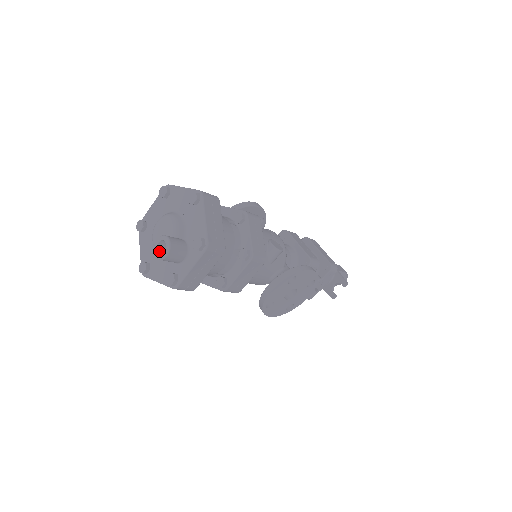
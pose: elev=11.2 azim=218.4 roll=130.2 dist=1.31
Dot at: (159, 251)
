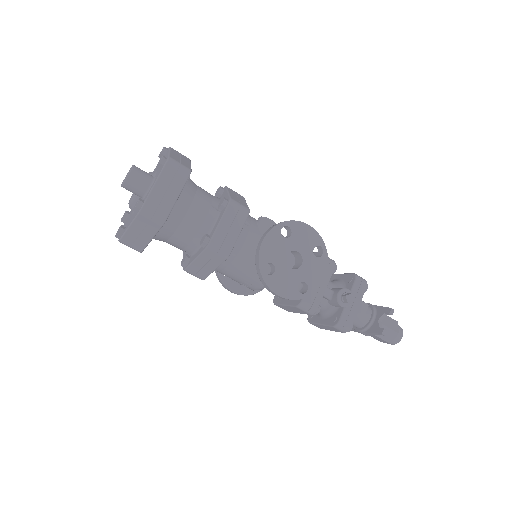
Dot at: occluded
